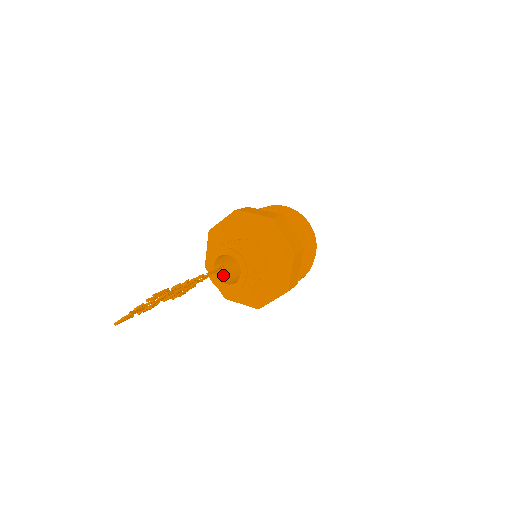
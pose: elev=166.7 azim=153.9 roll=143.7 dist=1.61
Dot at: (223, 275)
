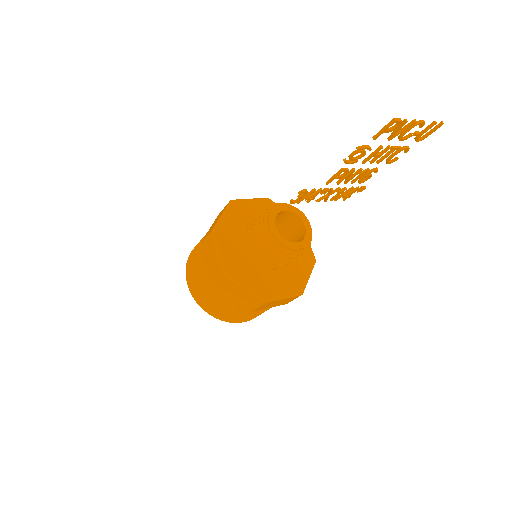
Dot at: occluded
